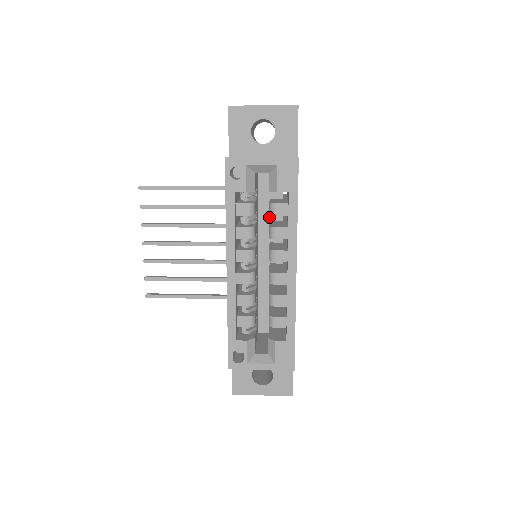
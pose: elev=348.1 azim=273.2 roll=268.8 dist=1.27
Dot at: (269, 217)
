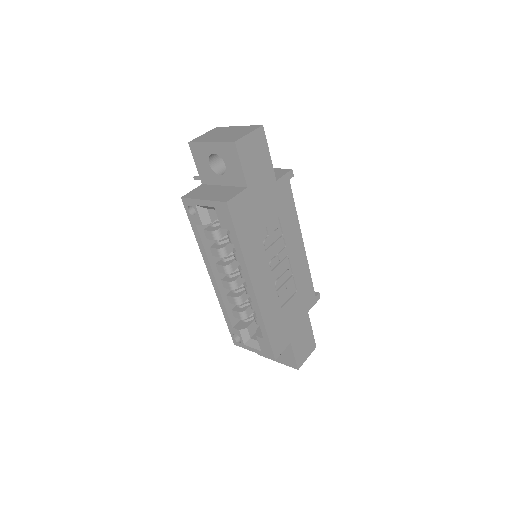
Dot at: occluded
